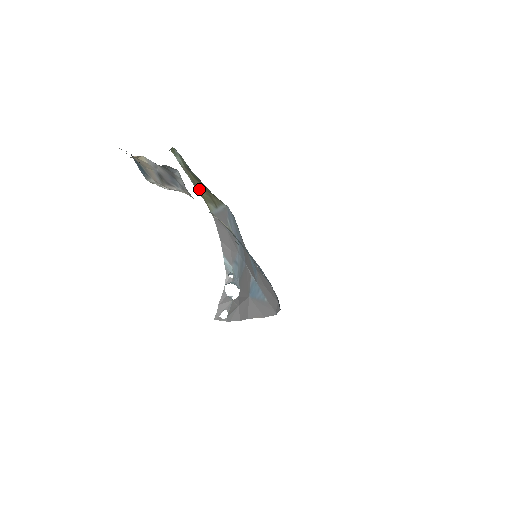
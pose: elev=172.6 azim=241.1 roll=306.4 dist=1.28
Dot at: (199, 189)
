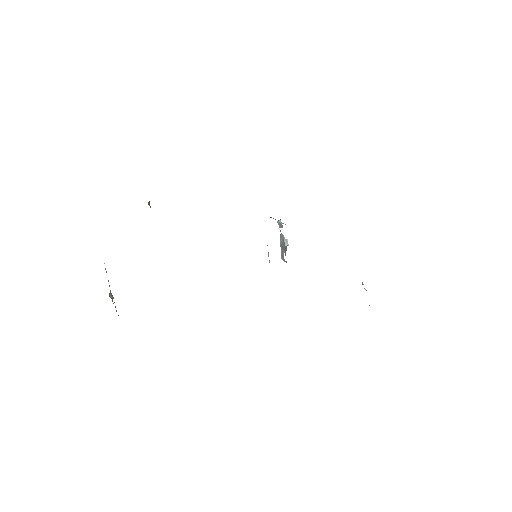
Dot at: occluded
